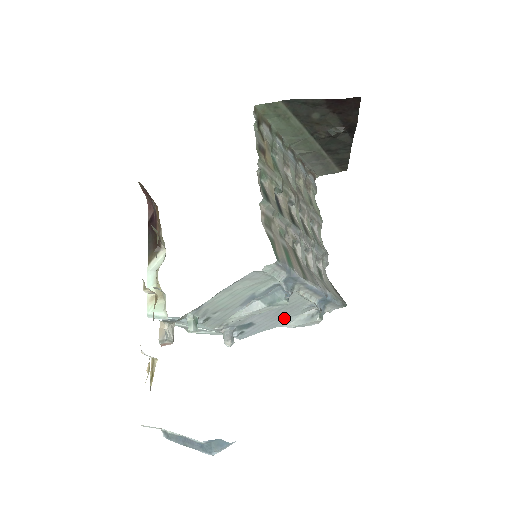
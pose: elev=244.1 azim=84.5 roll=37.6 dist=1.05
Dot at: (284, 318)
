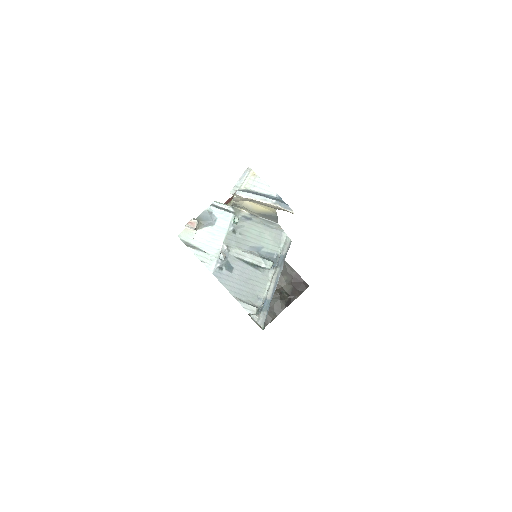
Dot at: (242, 291)
